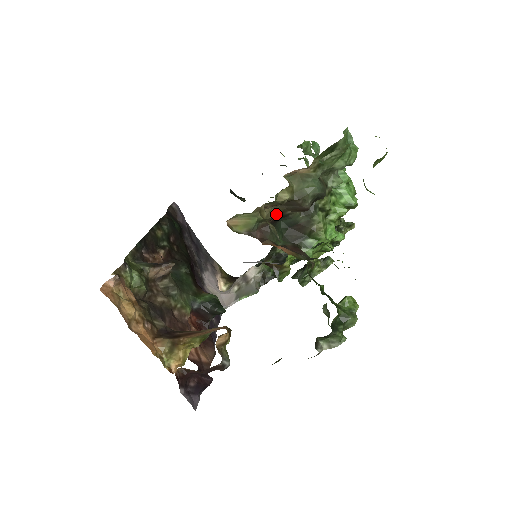
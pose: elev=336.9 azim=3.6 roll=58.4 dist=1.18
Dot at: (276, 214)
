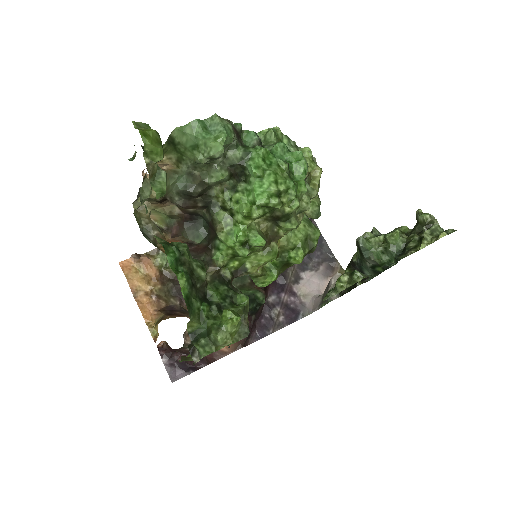
Dot at: (182, 211)
